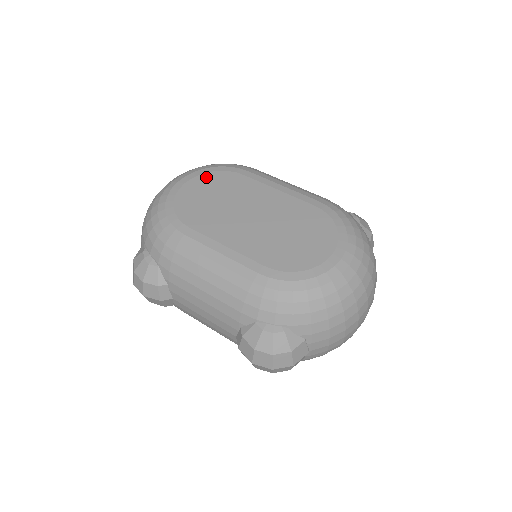
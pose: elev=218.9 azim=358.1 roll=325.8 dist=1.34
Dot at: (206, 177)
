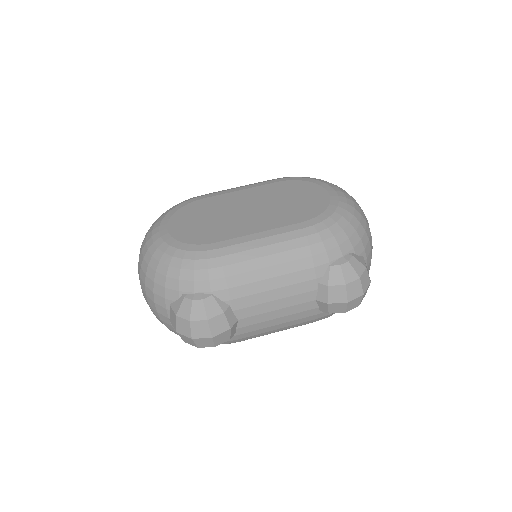
Dot at: (178, 215)
